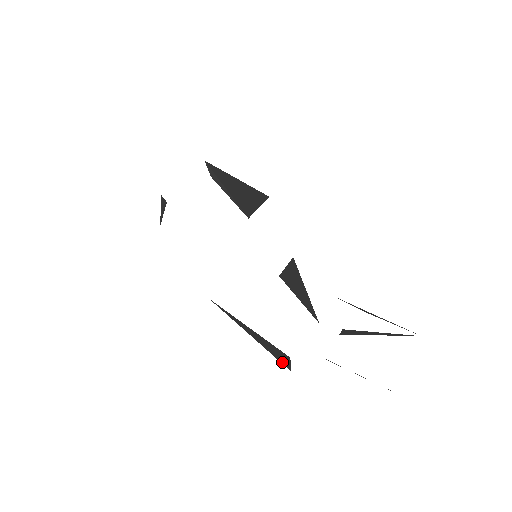
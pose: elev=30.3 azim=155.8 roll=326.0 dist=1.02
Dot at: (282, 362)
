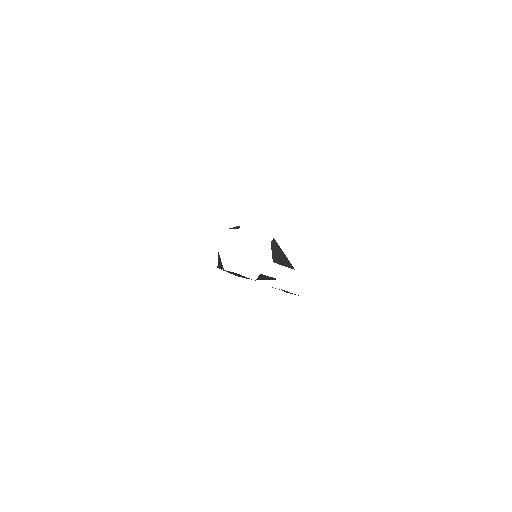
Dot at: (218, 266)
